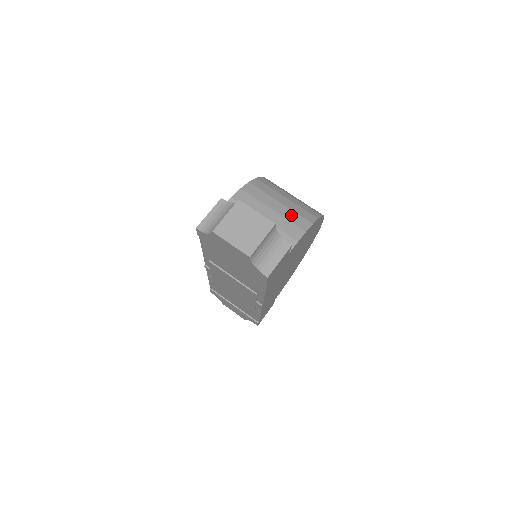
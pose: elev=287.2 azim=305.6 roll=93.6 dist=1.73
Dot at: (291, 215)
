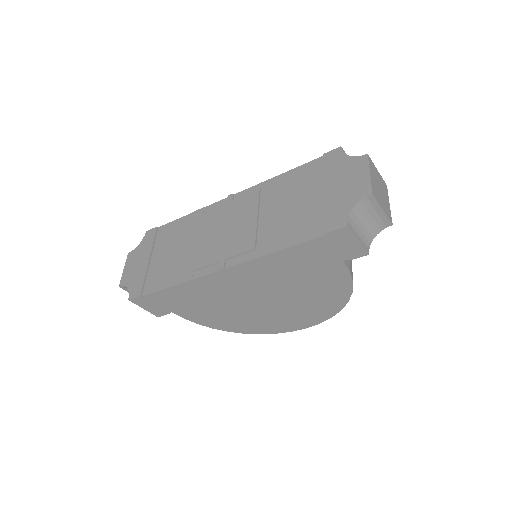
Dot at: occluded
